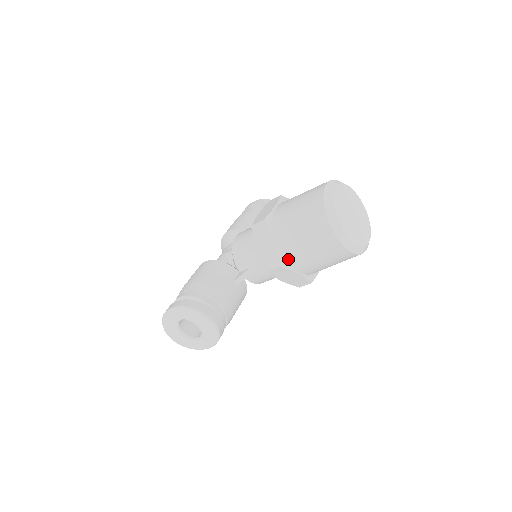
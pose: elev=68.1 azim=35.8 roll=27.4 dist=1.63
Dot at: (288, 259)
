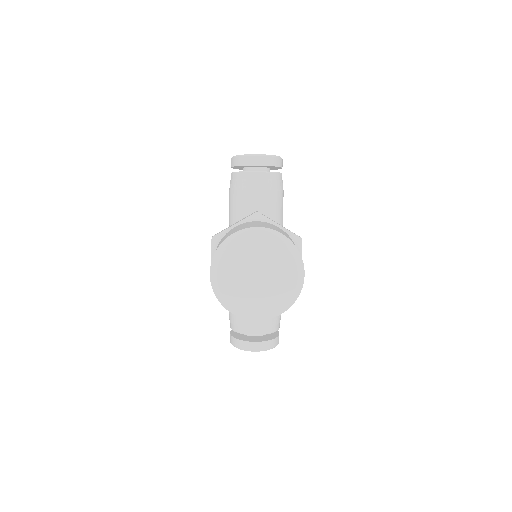
Dot at: occluded
